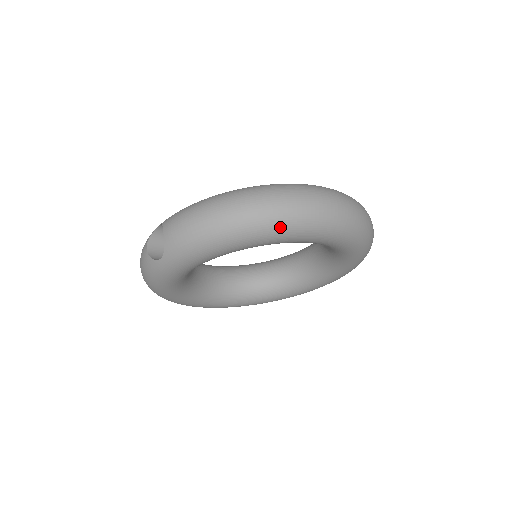
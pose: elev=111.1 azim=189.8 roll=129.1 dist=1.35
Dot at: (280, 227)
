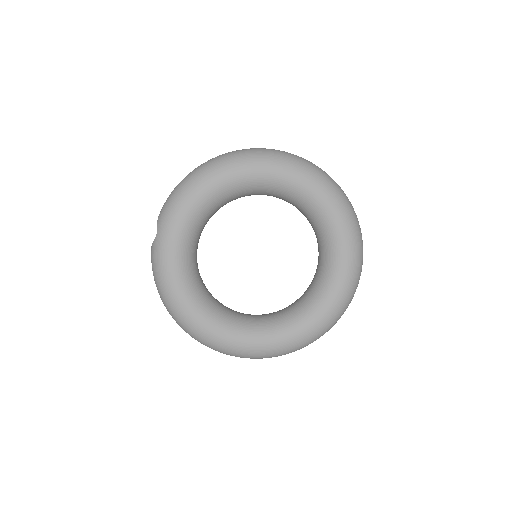
Dot at: (229, 161)
